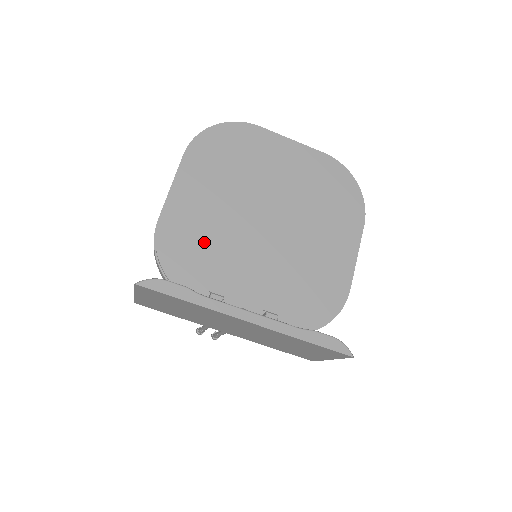
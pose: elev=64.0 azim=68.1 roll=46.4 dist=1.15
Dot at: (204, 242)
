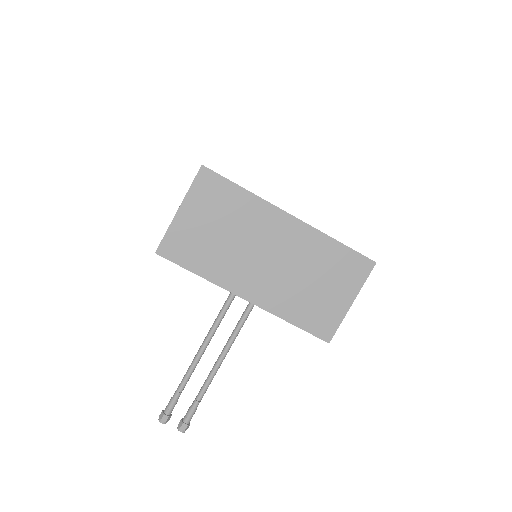
Dot at: occluded
